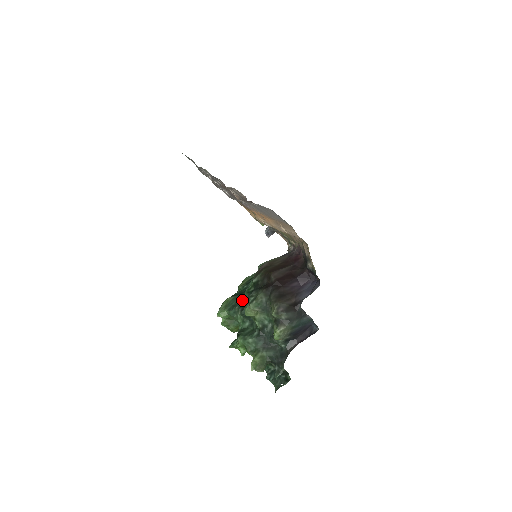
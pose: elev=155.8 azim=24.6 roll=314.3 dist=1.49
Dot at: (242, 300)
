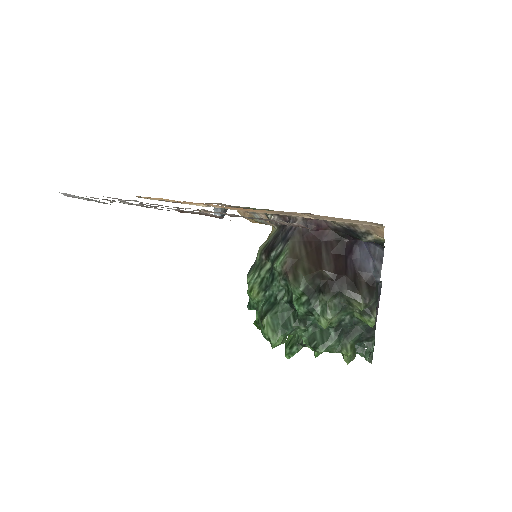
Dot at: (287, 313)
